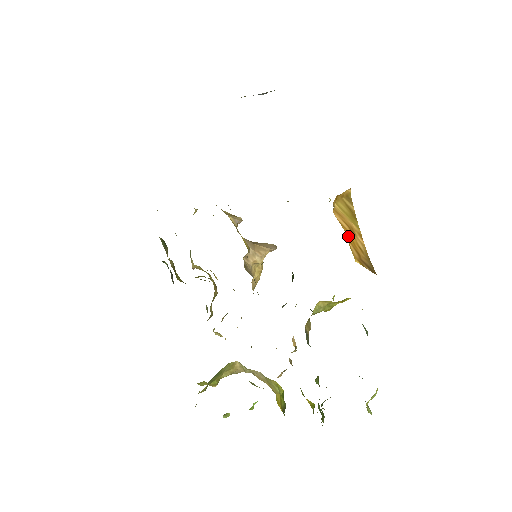
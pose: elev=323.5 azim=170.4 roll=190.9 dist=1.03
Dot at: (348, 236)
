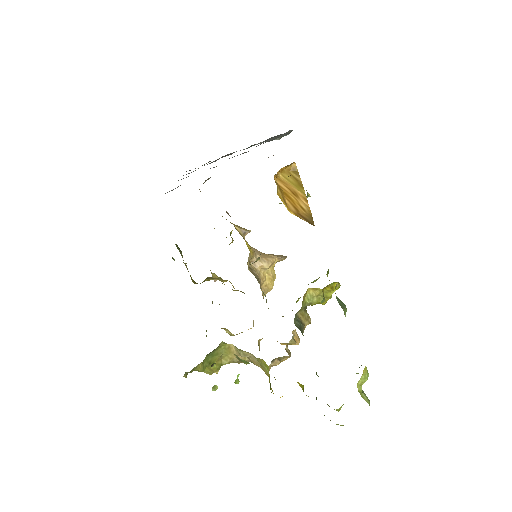
Dot at: (287, 196)
